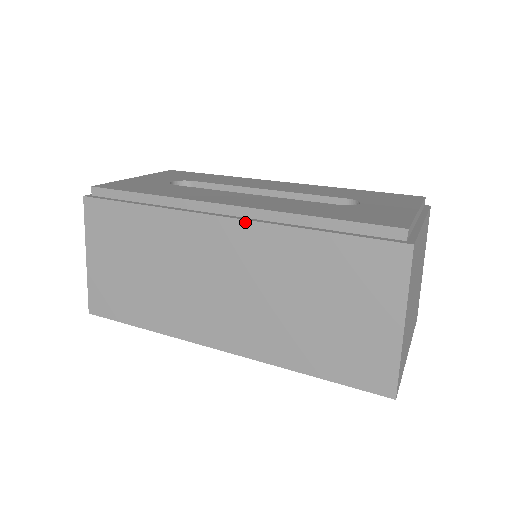
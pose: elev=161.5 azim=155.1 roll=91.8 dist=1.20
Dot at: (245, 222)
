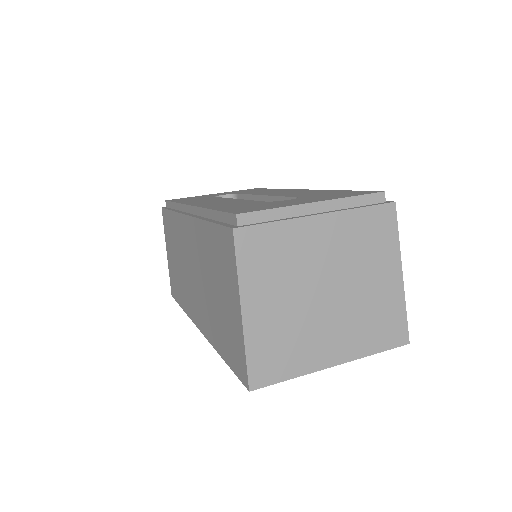
Dot at: (191, 218)
